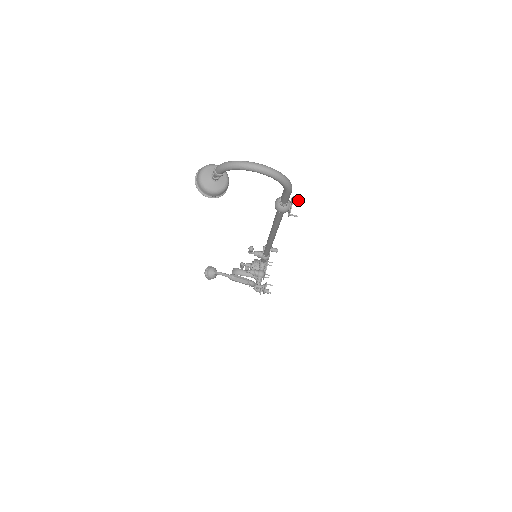
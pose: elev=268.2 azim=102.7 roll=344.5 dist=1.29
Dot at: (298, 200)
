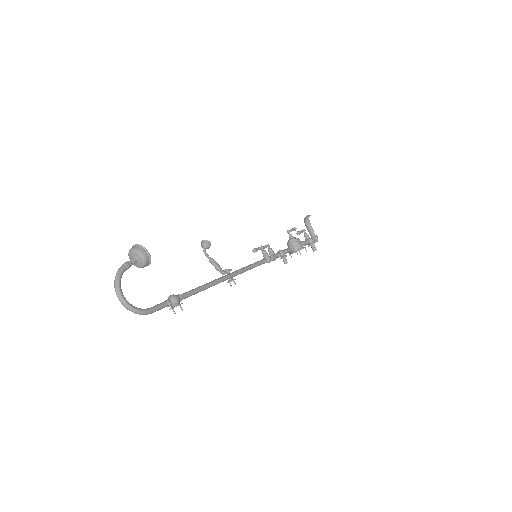
Dot at: (181, 309)
